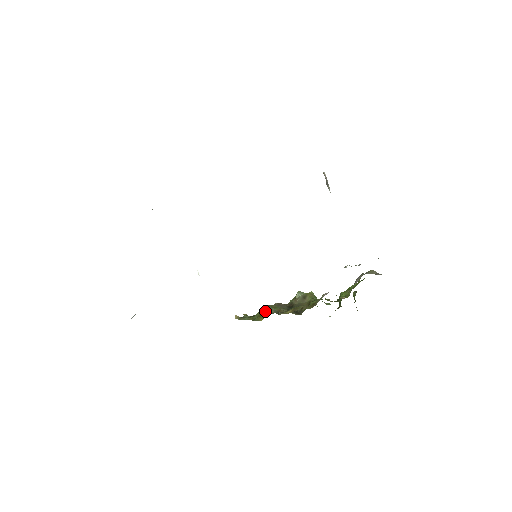
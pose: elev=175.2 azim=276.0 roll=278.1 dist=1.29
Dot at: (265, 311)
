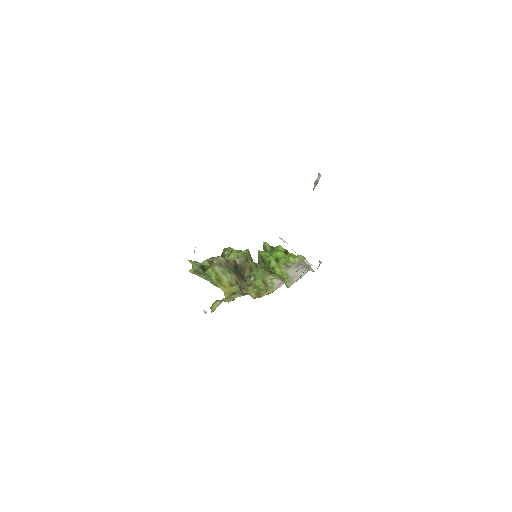
Dot at: (221, 275)
